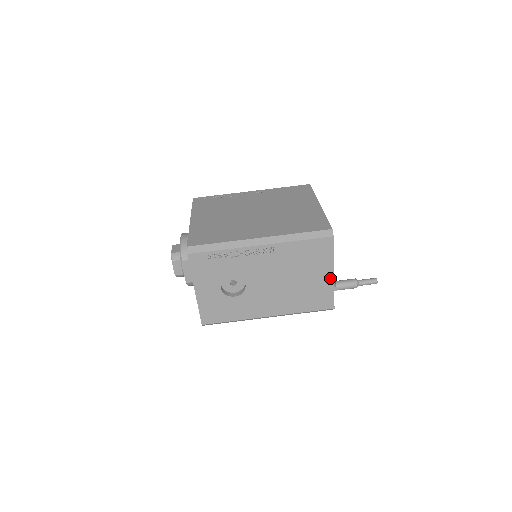
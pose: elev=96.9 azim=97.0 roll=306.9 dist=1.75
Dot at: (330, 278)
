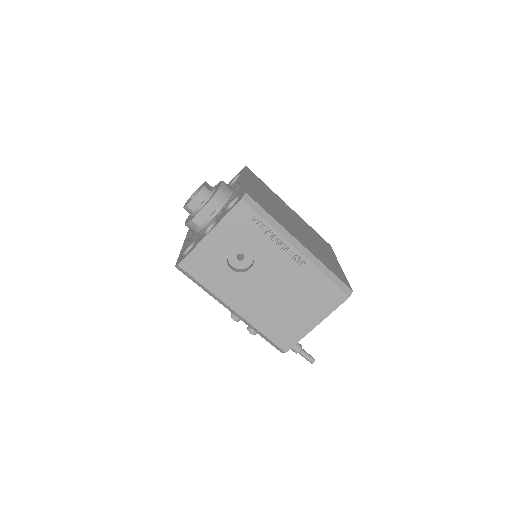
Dot at: (311, 326)
